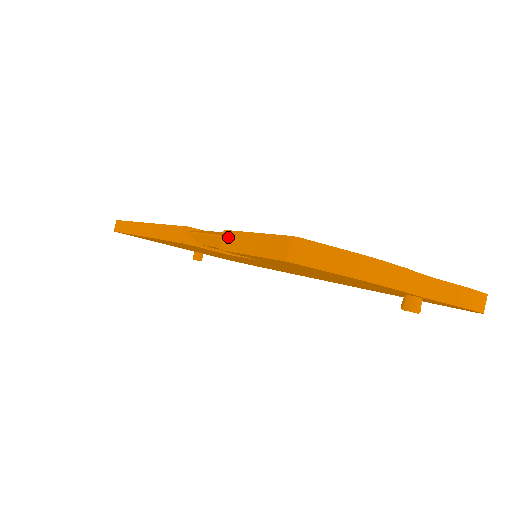
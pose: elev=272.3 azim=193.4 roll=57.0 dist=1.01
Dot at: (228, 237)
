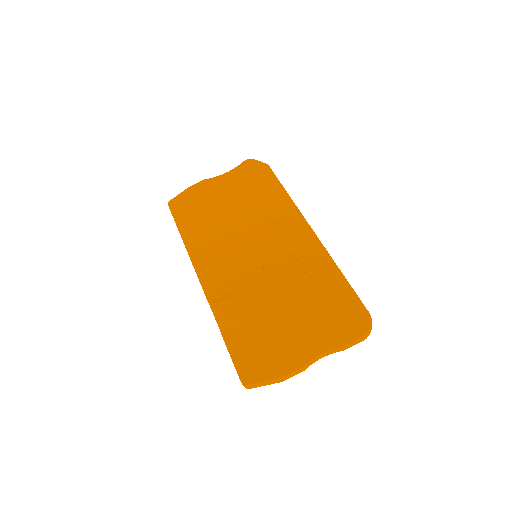
Dot at: (224, 341)
